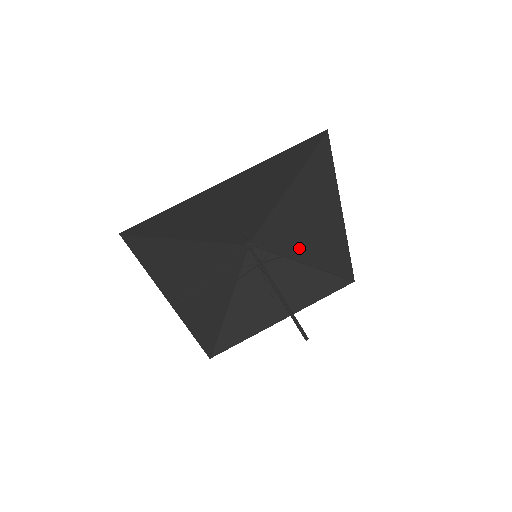
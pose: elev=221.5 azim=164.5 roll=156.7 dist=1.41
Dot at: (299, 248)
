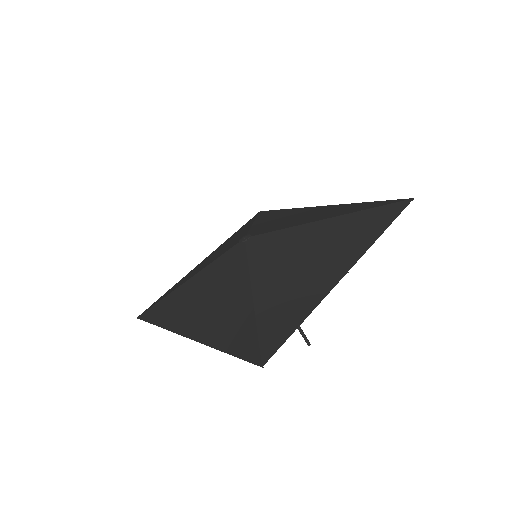
Dot at: (268, 222)
